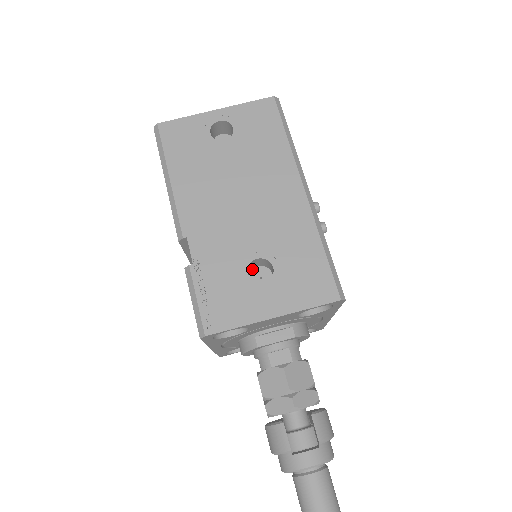
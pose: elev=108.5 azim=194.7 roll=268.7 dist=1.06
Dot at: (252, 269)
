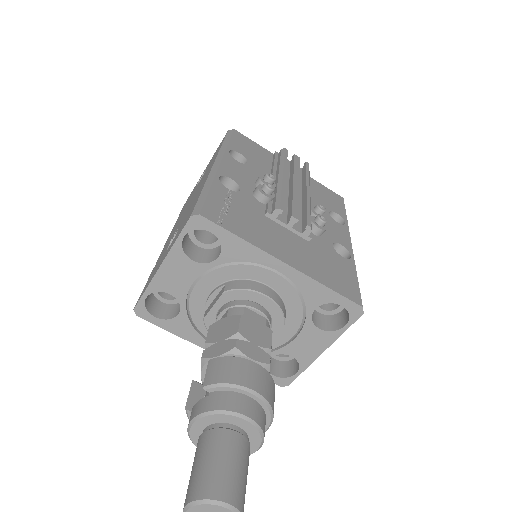
Dot at: occluded
